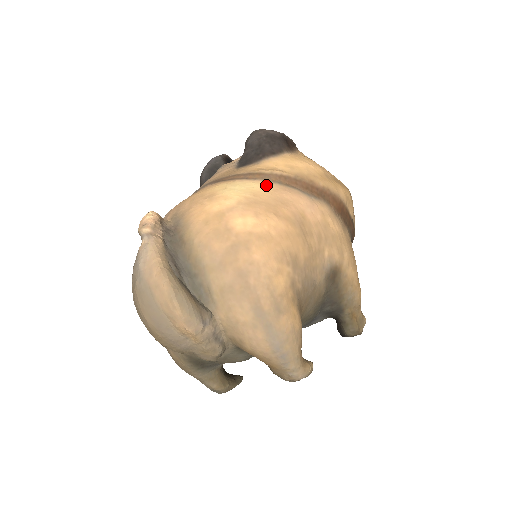
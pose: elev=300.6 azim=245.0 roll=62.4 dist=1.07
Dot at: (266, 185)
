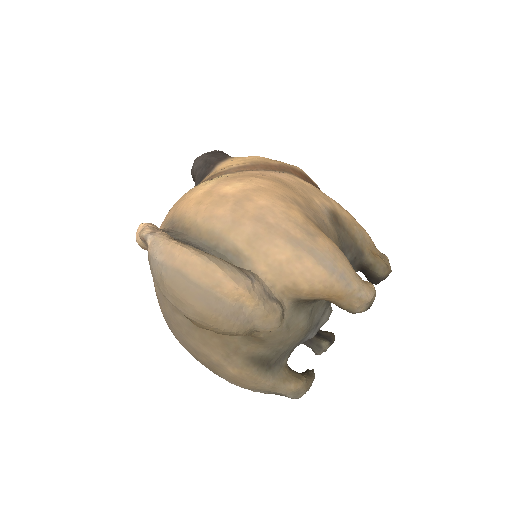
Dot at: (231, 173)
